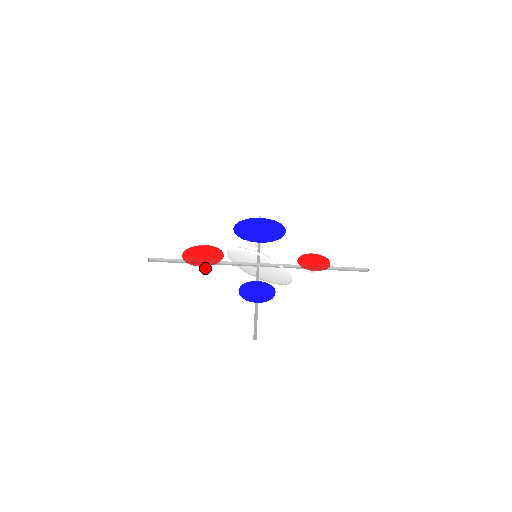
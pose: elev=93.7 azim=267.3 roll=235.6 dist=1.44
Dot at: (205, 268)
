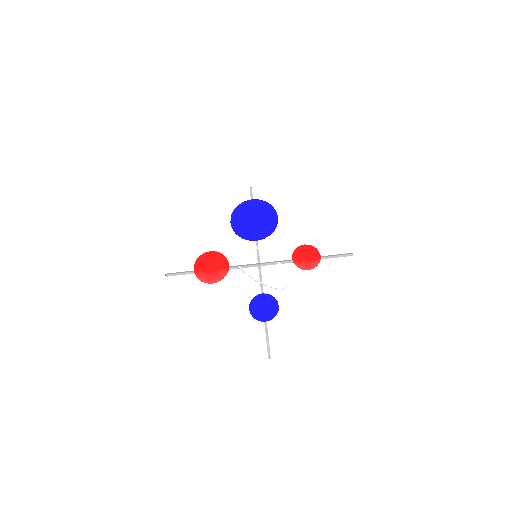
Dot at: occluded
